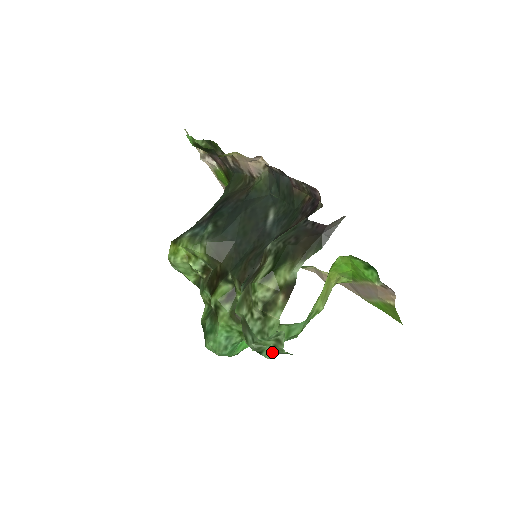
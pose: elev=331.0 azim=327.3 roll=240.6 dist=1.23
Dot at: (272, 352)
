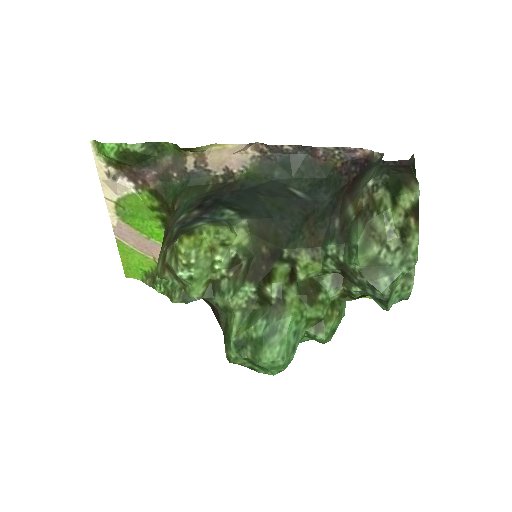
Dot at: (393, 299)
